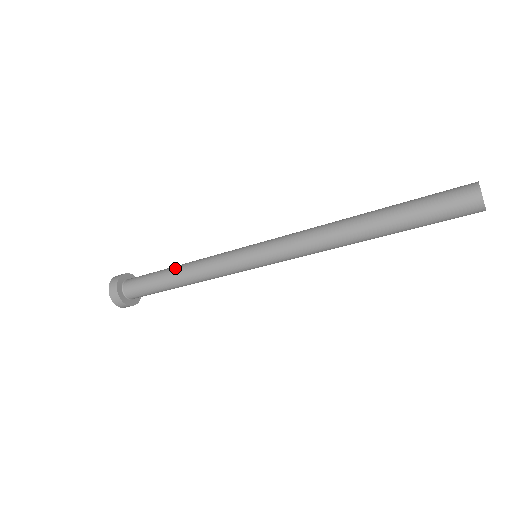
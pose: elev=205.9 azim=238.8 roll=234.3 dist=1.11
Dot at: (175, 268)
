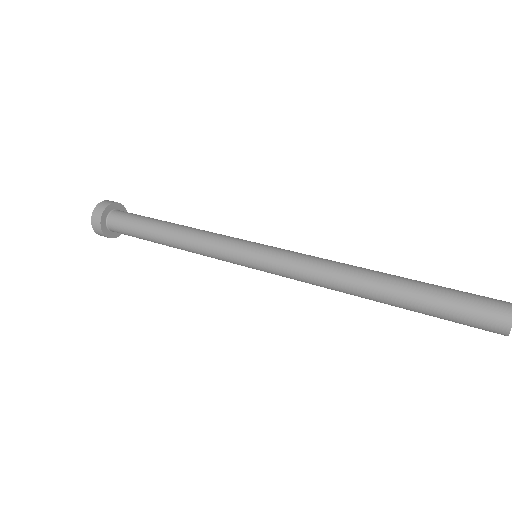
Dot at: (168, 227)
